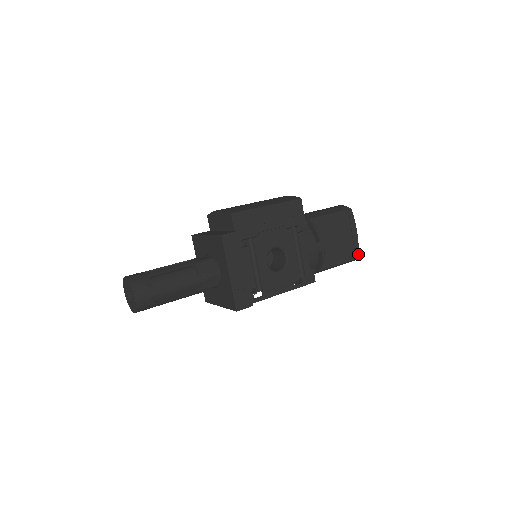
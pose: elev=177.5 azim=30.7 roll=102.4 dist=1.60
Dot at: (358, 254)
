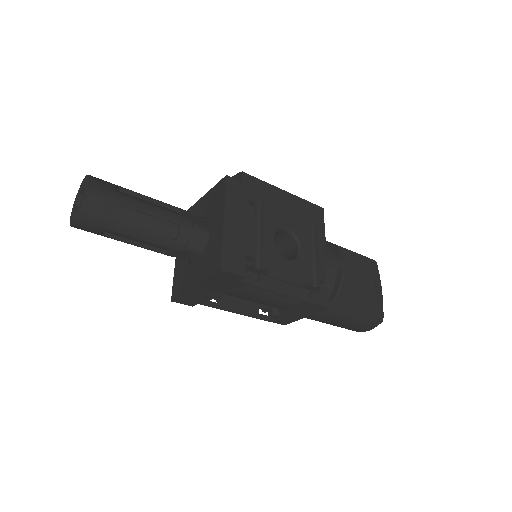
Dot at: (382, 316)
